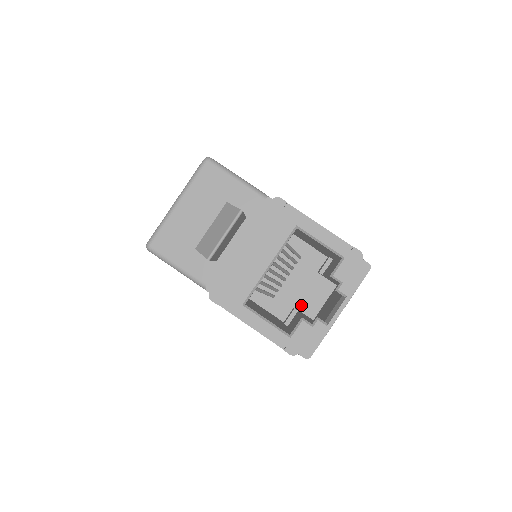
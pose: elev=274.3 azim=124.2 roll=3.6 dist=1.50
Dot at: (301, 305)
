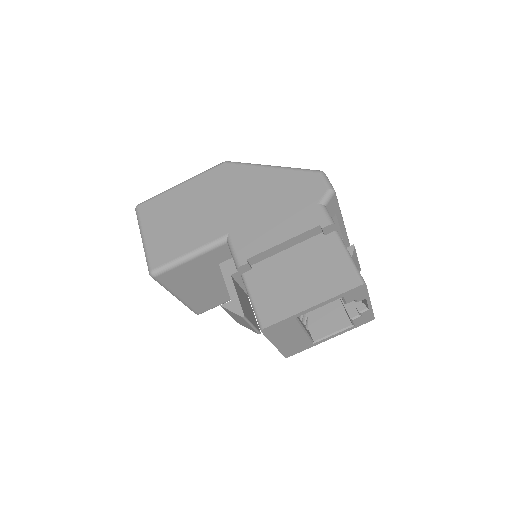
Dot at: occluded
